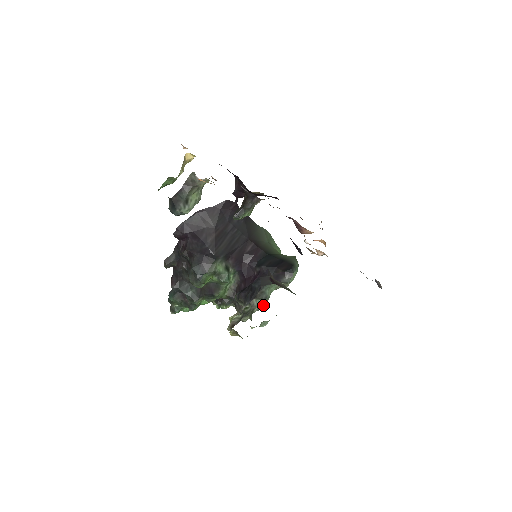
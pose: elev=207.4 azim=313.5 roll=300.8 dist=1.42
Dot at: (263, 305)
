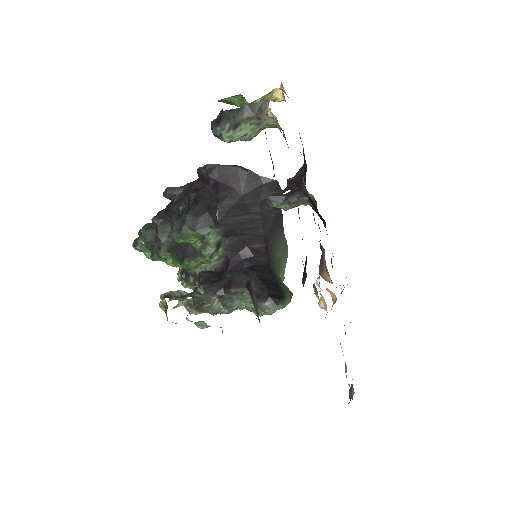
Dot at: (221, 313)
